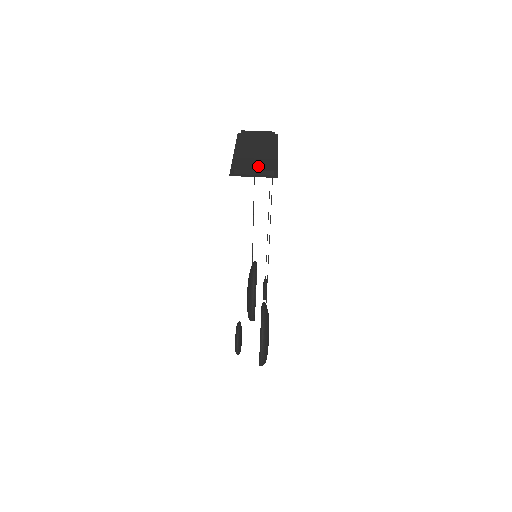
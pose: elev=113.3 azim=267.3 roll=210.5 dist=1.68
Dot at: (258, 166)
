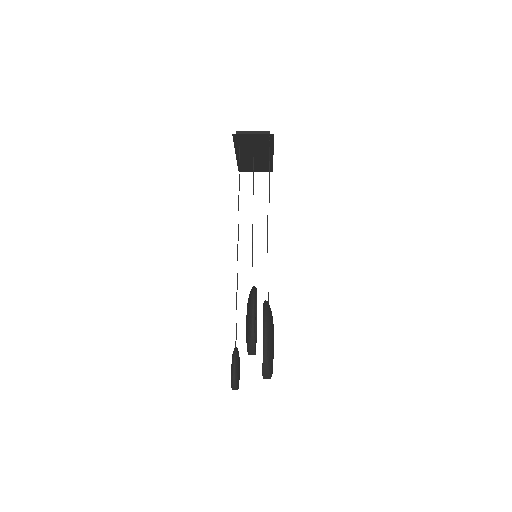
Dot at: occluded
